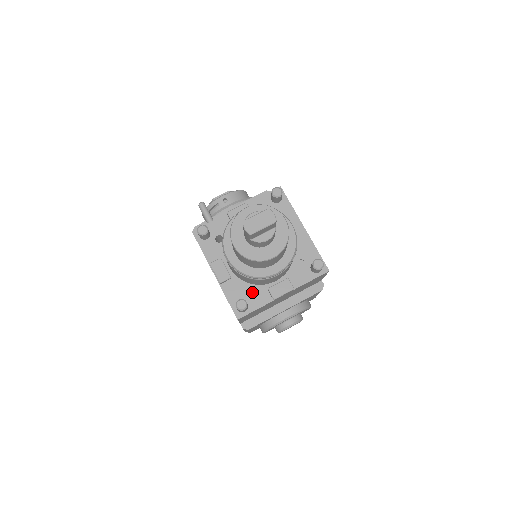
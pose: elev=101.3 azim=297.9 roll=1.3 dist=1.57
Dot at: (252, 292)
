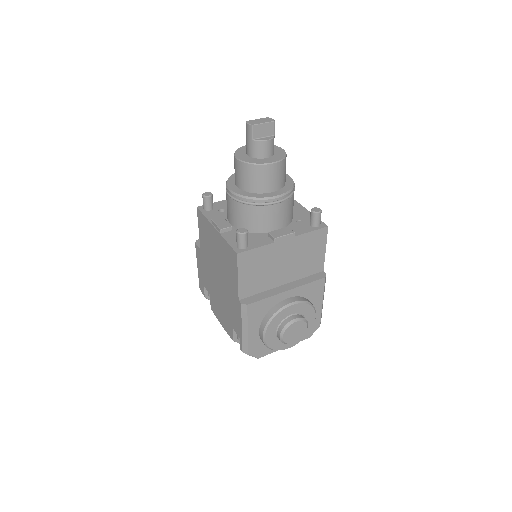
Dot at: (252, 238)
